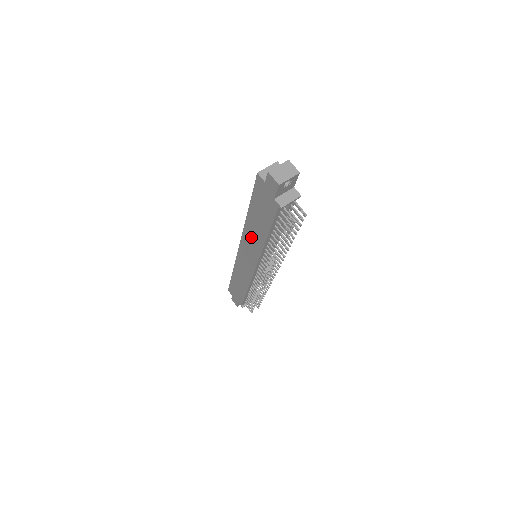
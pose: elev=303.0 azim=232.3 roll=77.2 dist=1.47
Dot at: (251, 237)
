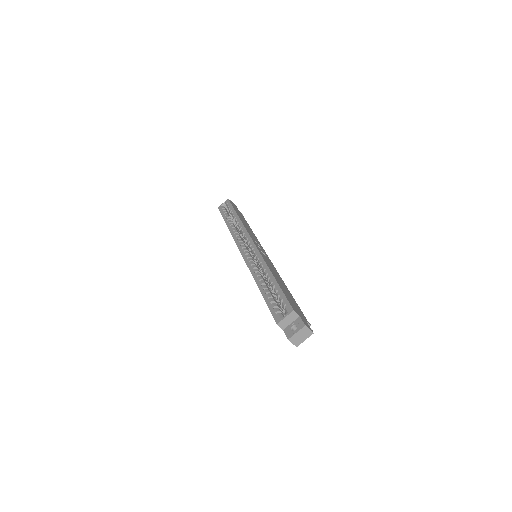
Dot at: occluded
